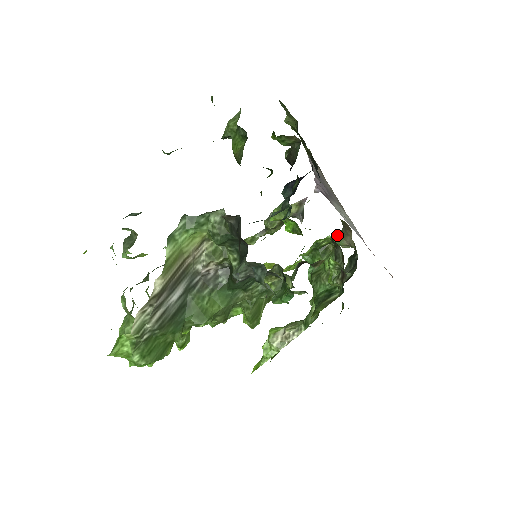
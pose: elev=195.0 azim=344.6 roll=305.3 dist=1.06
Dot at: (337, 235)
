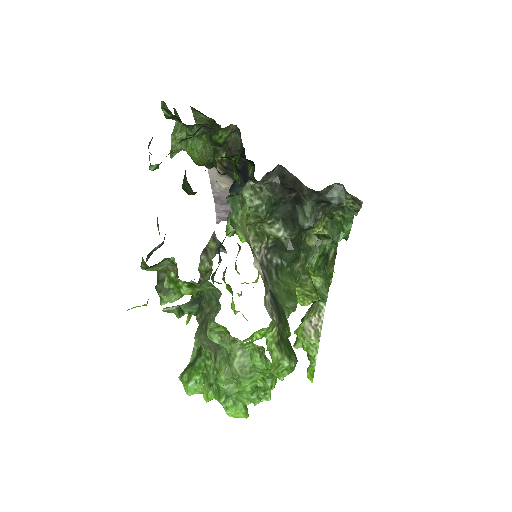
Dot at: occluded
